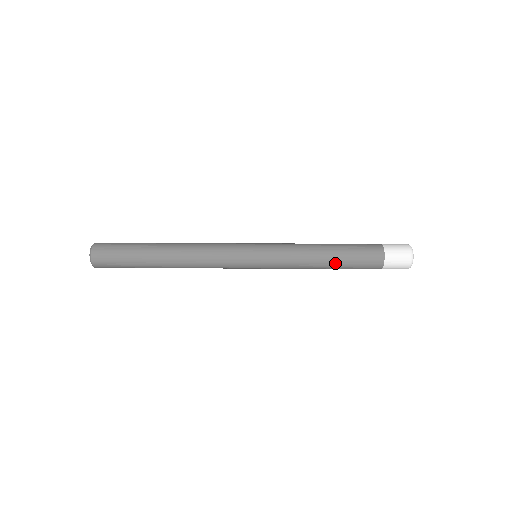
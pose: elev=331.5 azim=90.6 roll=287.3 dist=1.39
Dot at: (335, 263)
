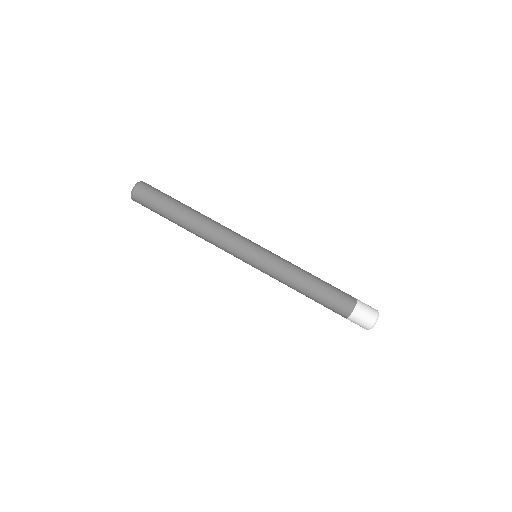
Dot at: (310, 298)
